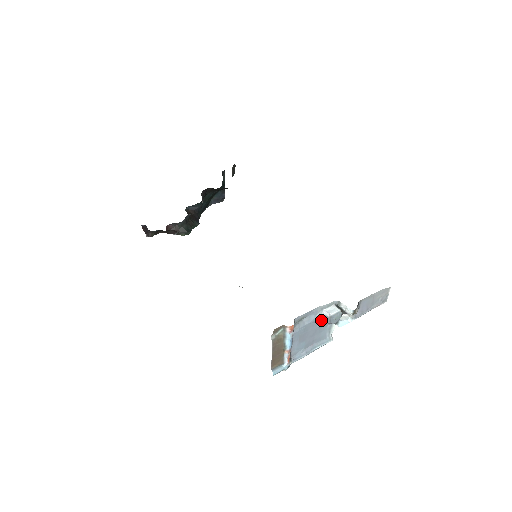
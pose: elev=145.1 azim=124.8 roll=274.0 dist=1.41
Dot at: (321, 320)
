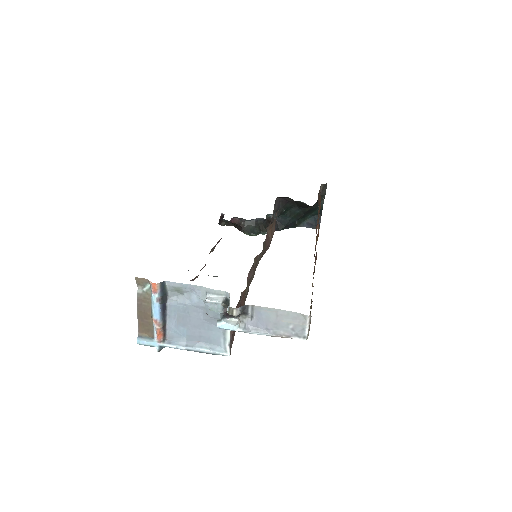
Dot at: occluded
